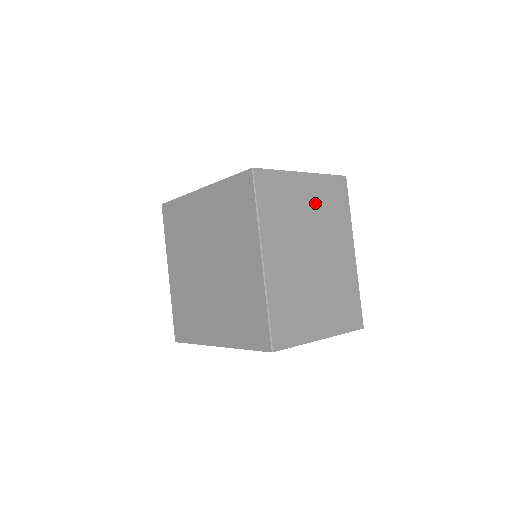
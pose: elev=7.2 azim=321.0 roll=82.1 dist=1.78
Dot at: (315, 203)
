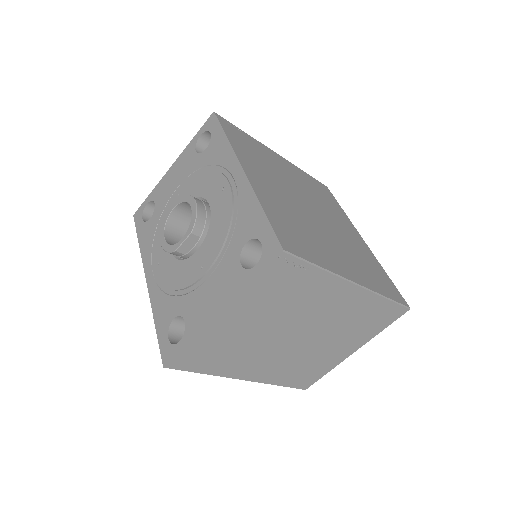
Dot at: (260, 314)
